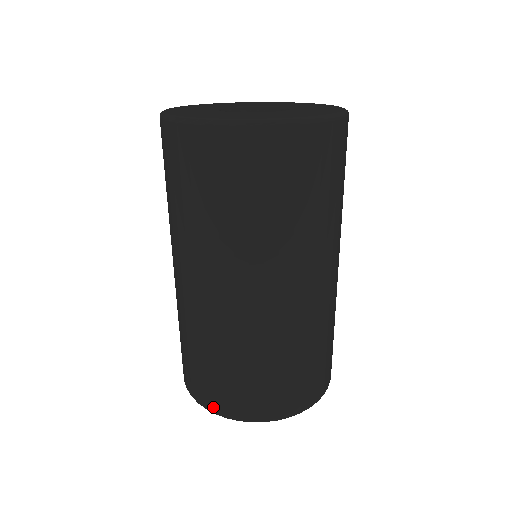
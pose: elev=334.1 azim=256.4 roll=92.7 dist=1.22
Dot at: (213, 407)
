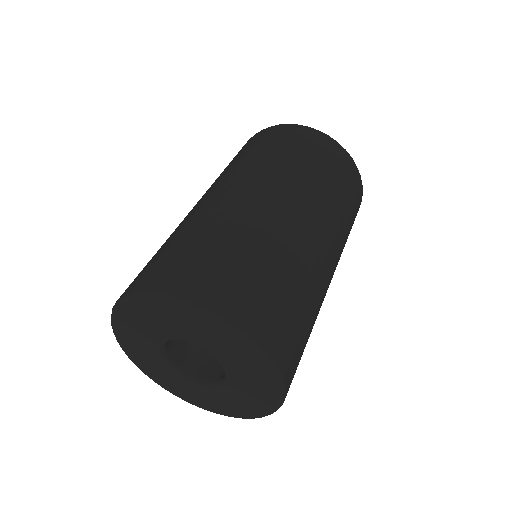
Dot at: occluded
